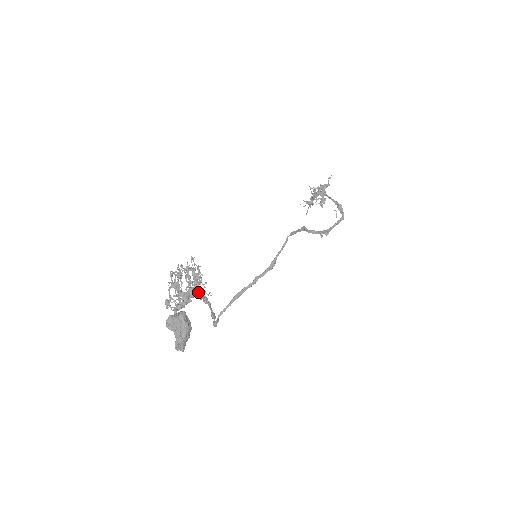
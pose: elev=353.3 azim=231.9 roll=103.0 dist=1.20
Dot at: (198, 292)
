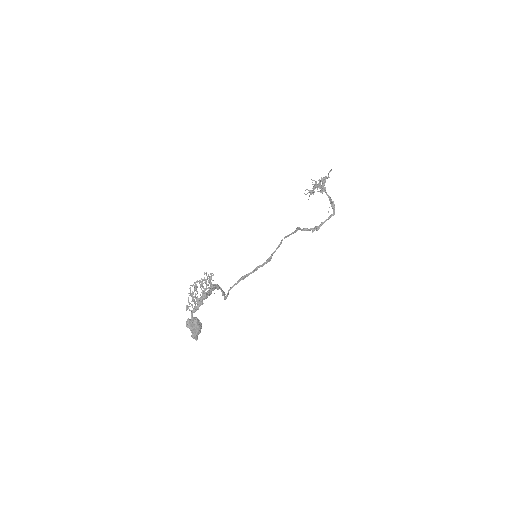
Dot at: occluded
